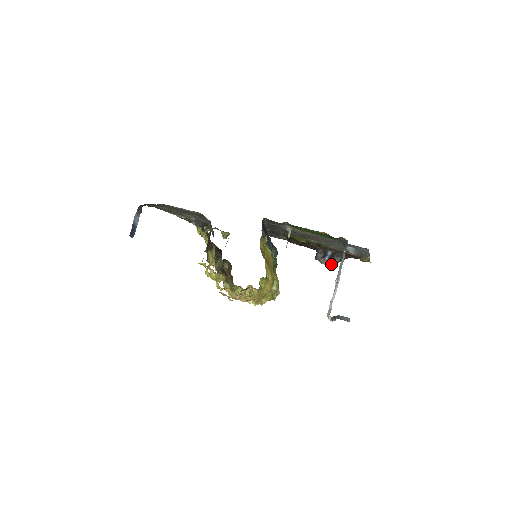
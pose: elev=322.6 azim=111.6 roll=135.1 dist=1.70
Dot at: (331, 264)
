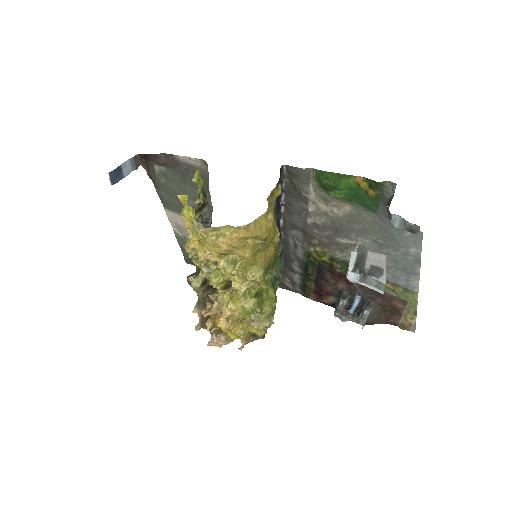
Dot at: (356, 319)
